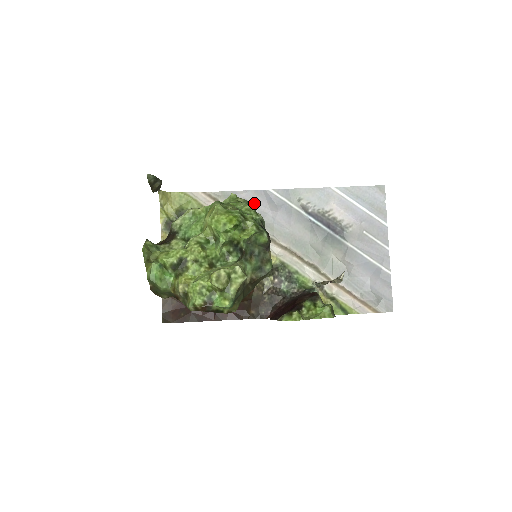
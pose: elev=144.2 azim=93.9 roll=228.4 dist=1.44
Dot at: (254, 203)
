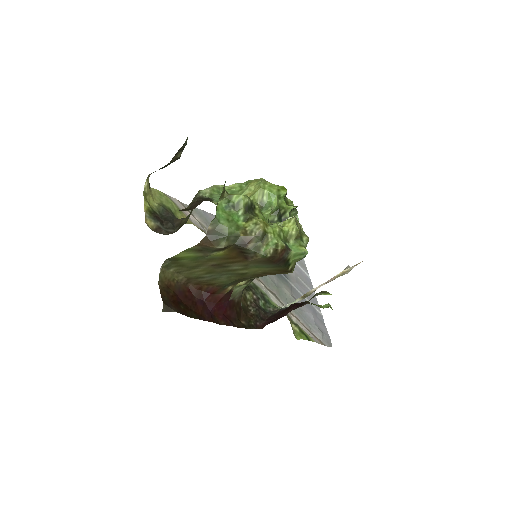
Dot at: occluded
